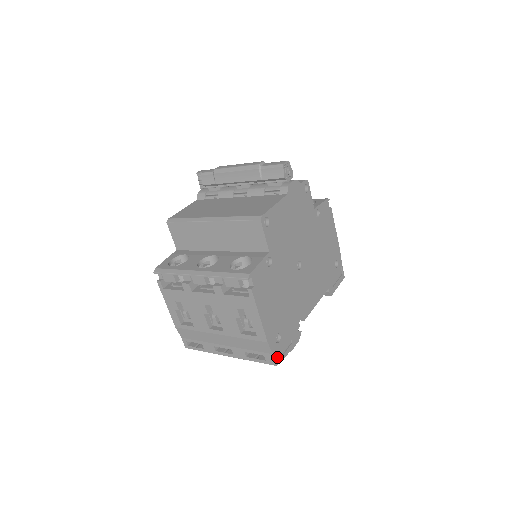
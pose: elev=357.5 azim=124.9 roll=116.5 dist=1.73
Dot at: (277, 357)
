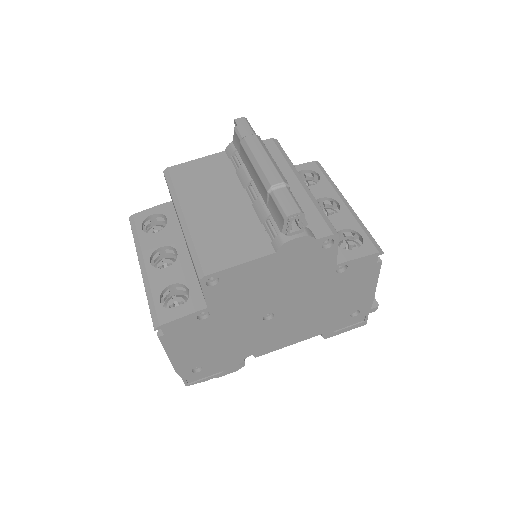
Dot at: (191, 380)
